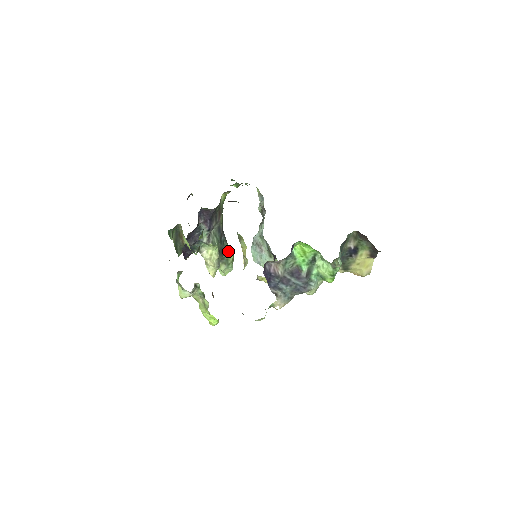
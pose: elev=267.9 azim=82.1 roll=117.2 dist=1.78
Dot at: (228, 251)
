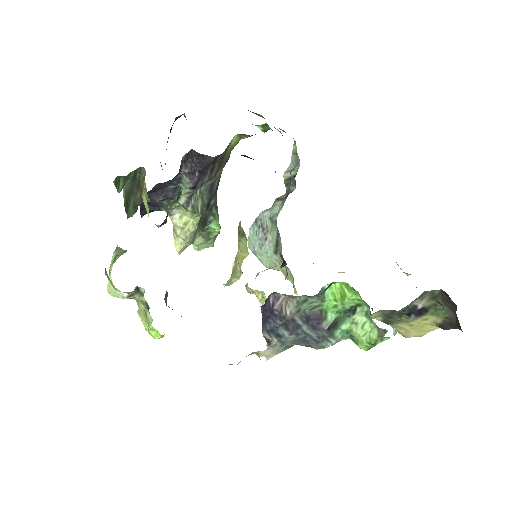
Dot at: (214, 222)
